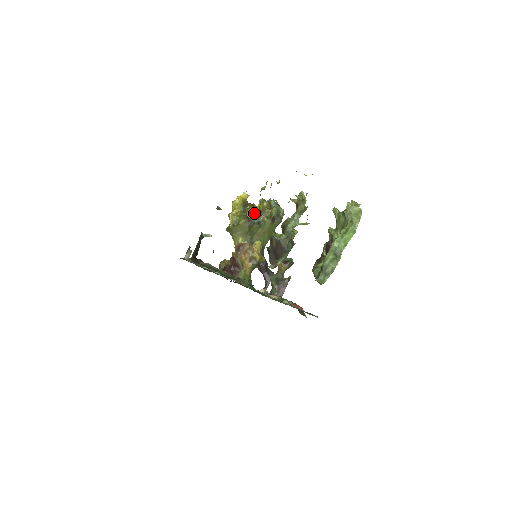
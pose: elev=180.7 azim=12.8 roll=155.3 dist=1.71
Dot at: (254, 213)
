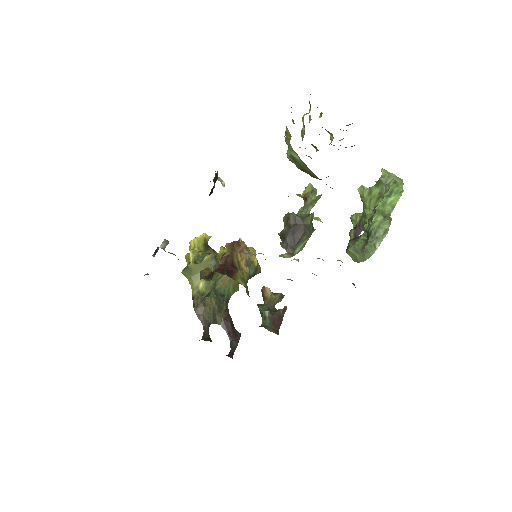
Dot at: occluded
